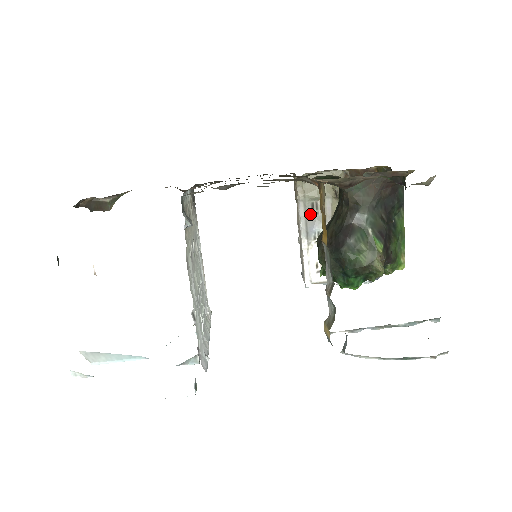
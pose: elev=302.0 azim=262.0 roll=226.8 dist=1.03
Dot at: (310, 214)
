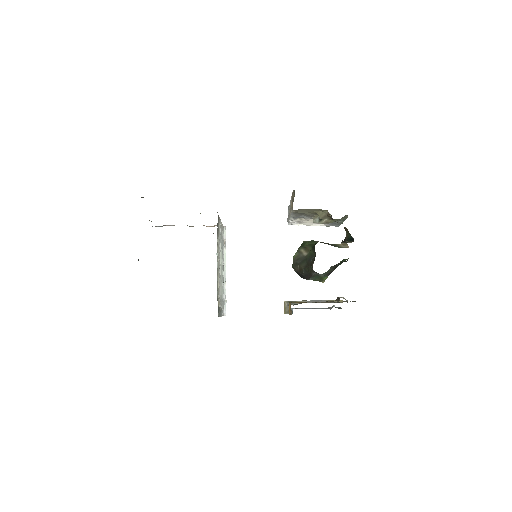
Dot at: (299, 215)
